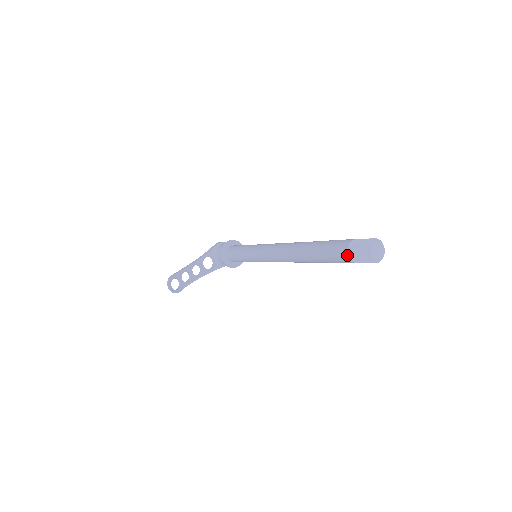
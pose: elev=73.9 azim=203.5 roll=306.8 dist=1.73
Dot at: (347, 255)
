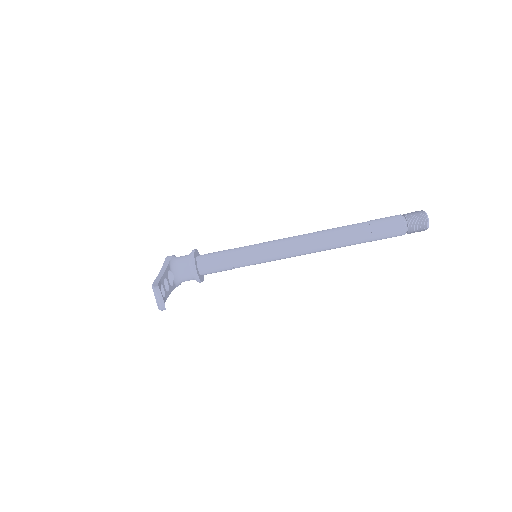
Dot at: (404, 226)
